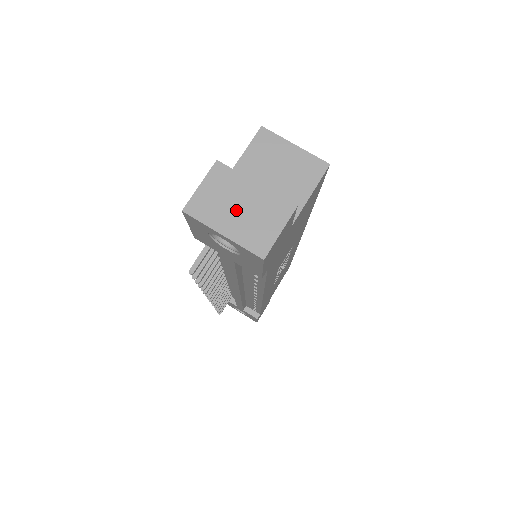
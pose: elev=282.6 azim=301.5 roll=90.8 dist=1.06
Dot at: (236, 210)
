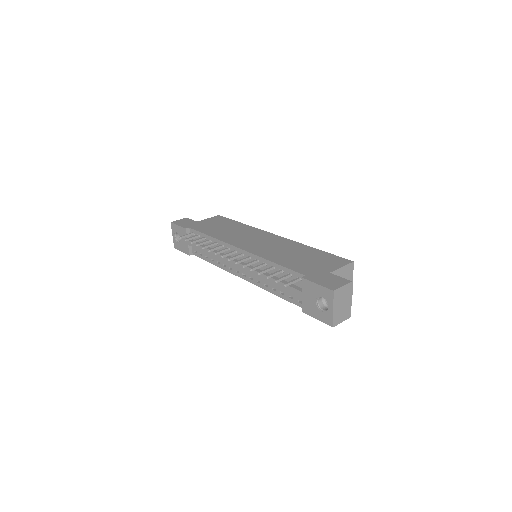
Dot at: (342, 304)
